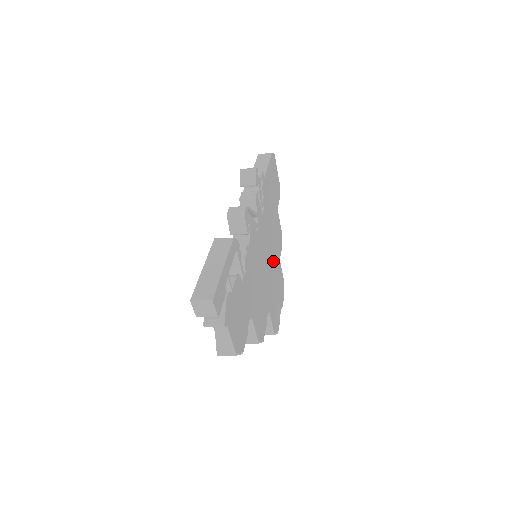
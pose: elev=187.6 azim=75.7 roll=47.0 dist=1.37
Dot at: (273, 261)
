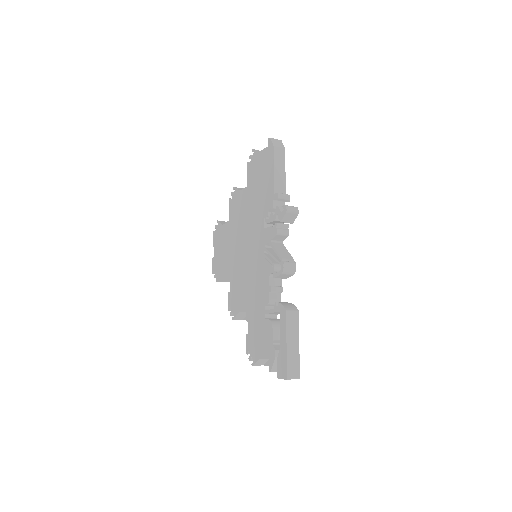
Dot at: occluded
